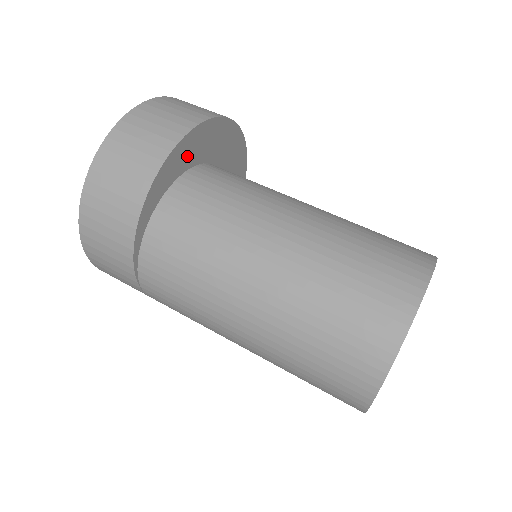
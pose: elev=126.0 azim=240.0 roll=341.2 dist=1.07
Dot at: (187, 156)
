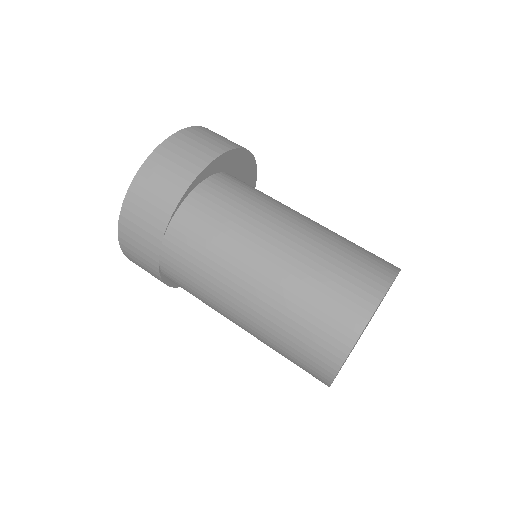
Dot at: (236, 165)
